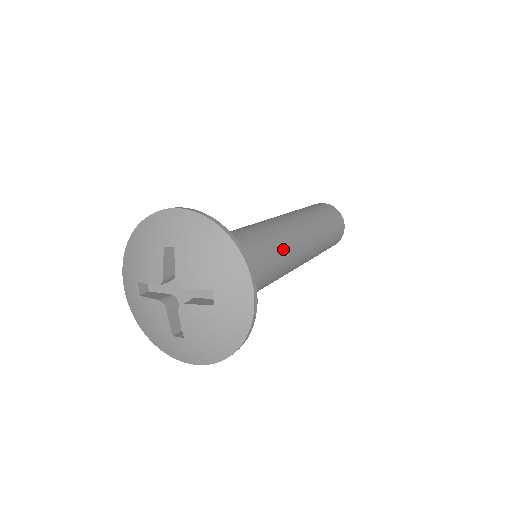
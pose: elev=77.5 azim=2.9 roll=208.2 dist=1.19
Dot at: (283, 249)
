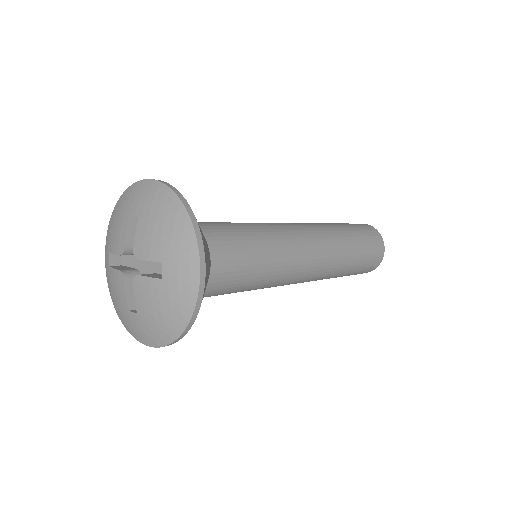
Dot at: (281, 250)
